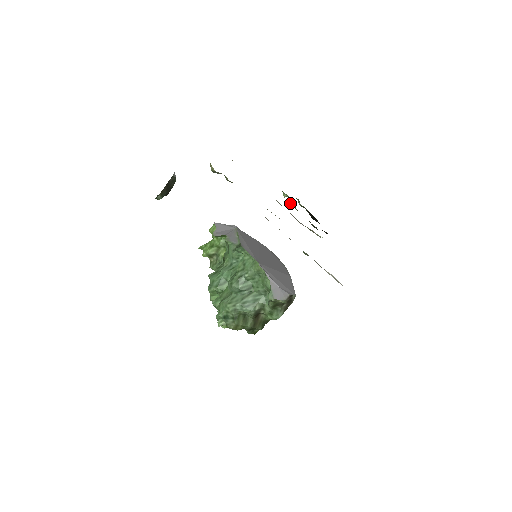
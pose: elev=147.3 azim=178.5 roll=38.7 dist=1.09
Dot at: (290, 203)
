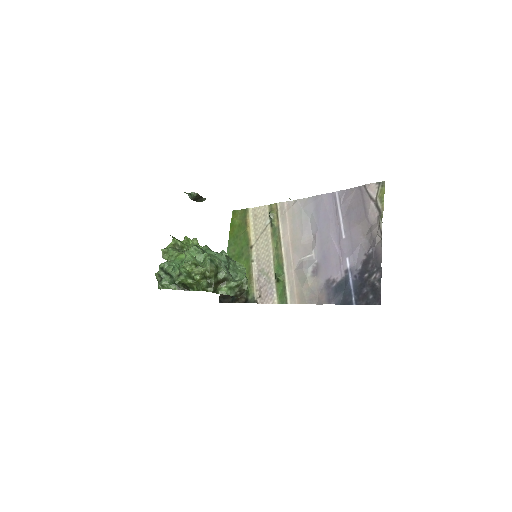
Dot at: occluded
